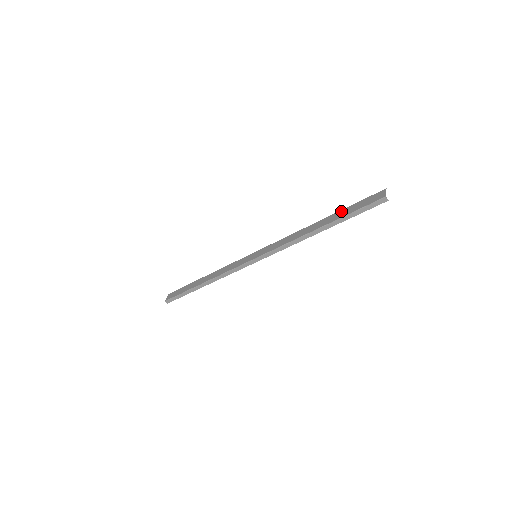
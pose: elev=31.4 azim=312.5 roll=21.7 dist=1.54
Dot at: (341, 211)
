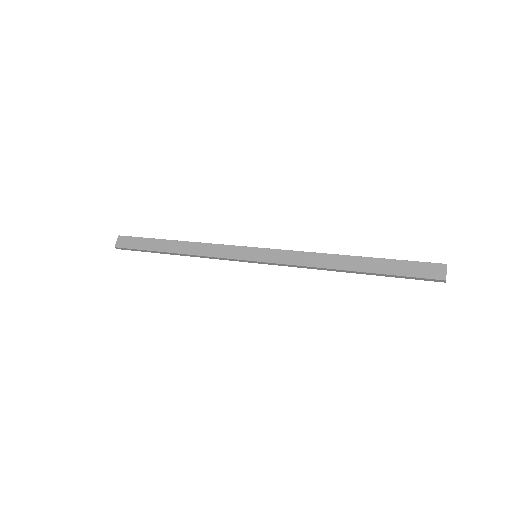
Dot at: (383, 261)
